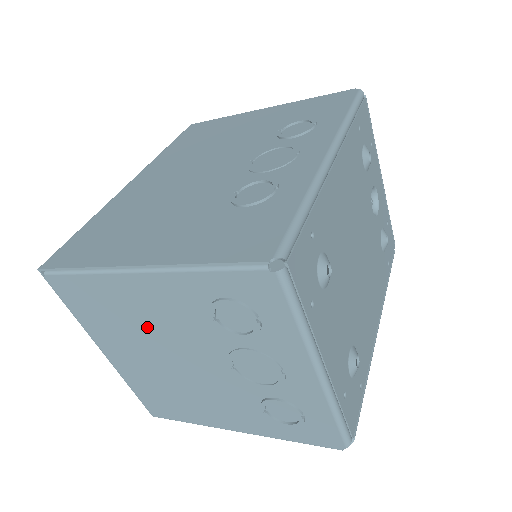
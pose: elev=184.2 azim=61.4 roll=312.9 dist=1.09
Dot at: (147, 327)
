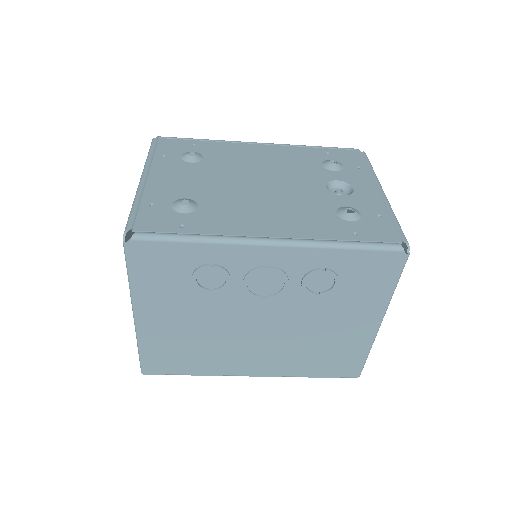
Dot at: occluded
